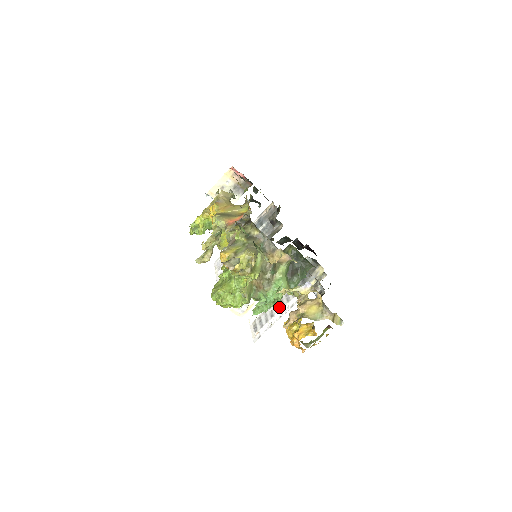
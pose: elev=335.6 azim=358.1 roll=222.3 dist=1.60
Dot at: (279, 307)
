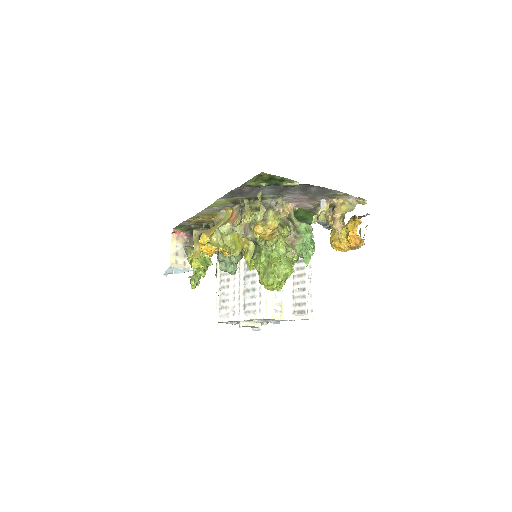
Dot at: (302, 279)
